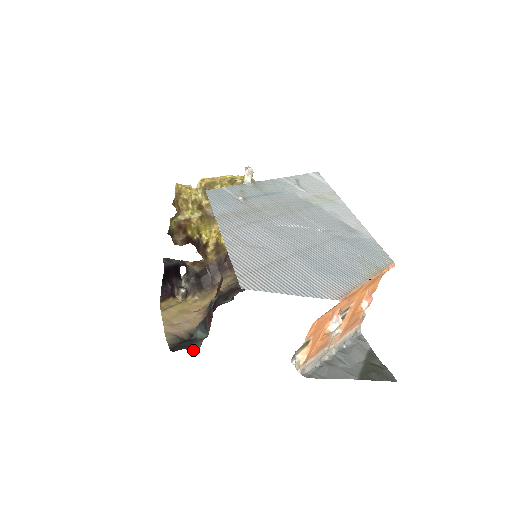
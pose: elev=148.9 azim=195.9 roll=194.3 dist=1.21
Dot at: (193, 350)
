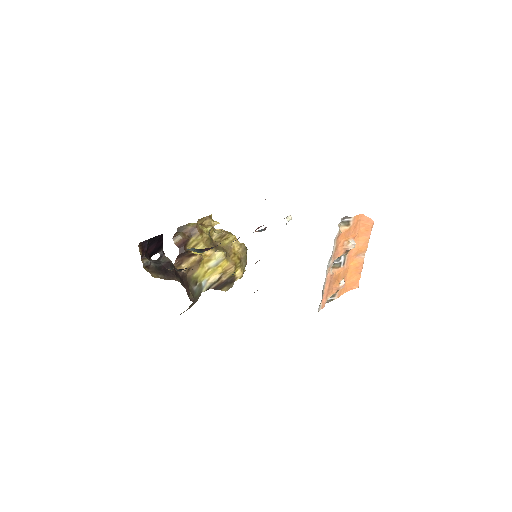
Dot at: occluded
